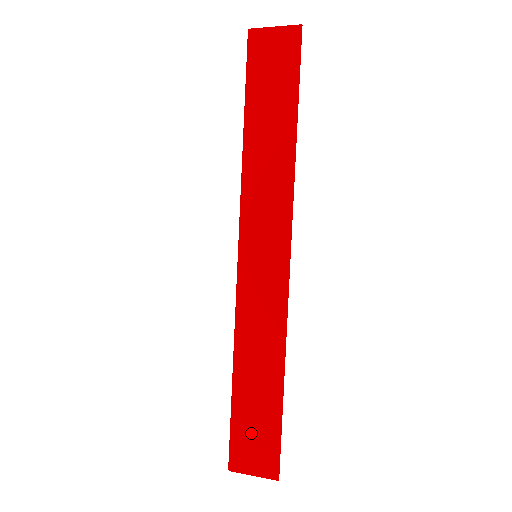
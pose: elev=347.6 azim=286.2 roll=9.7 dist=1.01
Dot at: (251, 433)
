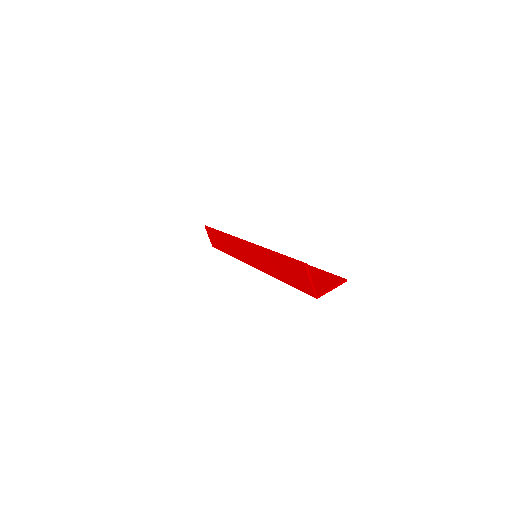
Dot at: occluded
